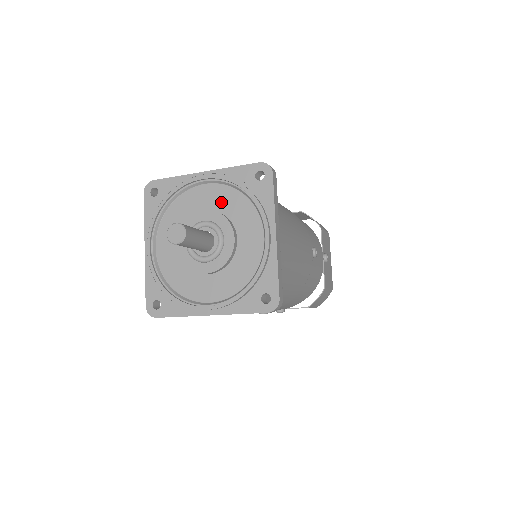
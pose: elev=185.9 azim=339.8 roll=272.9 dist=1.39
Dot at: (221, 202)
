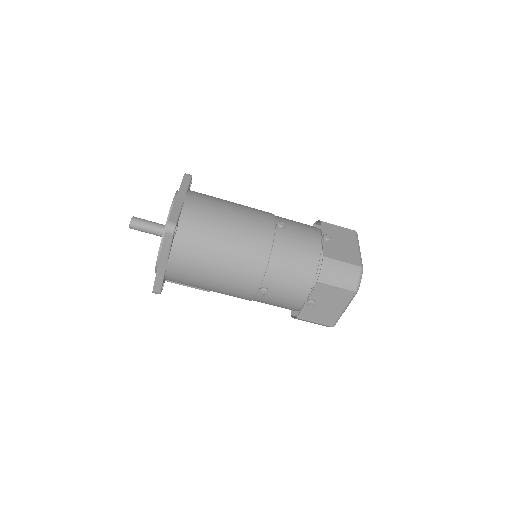
Dot at: occluded
